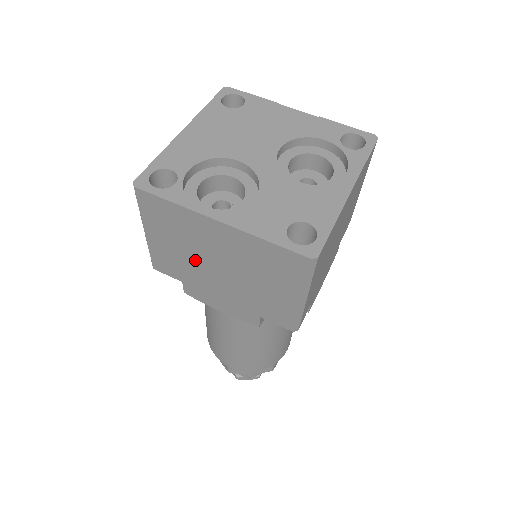
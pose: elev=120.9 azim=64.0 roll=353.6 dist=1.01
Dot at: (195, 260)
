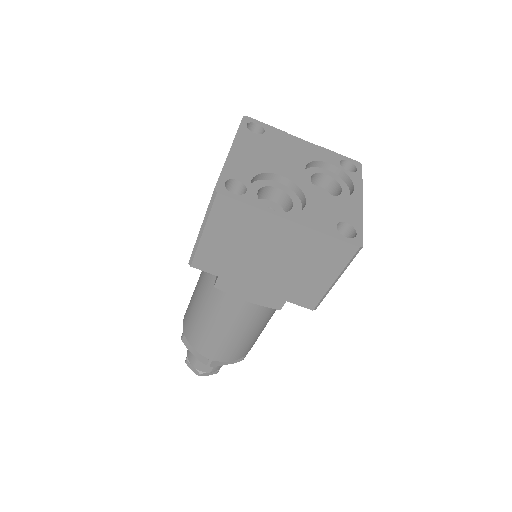
Dot at: (246, 255)
